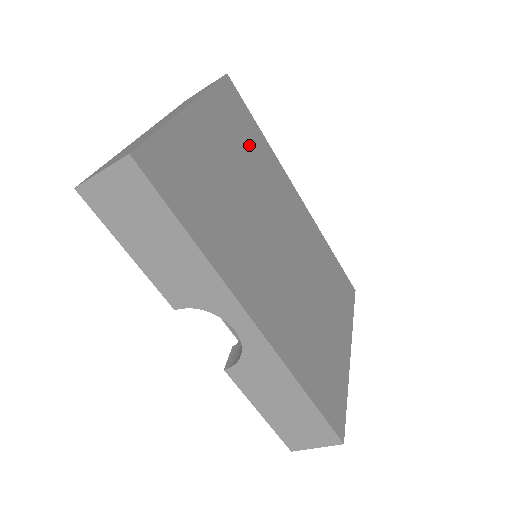
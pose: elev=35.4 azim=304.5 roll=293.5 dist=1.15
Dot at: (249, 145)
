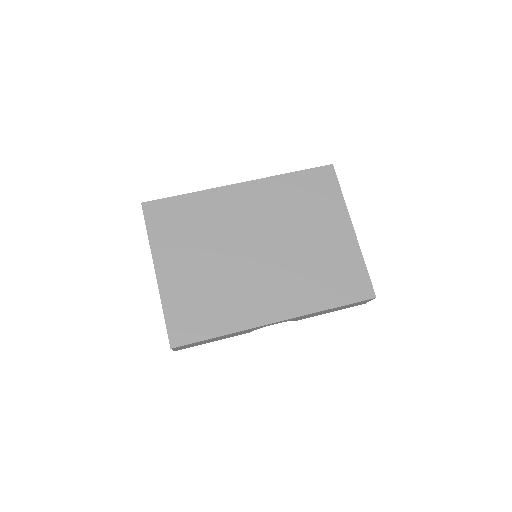
Dot at: (191, 224)
